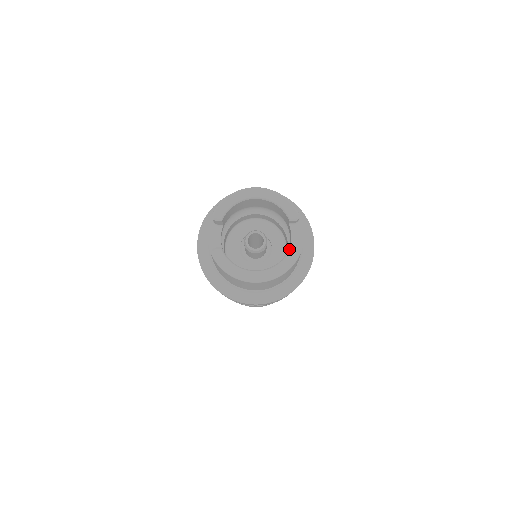
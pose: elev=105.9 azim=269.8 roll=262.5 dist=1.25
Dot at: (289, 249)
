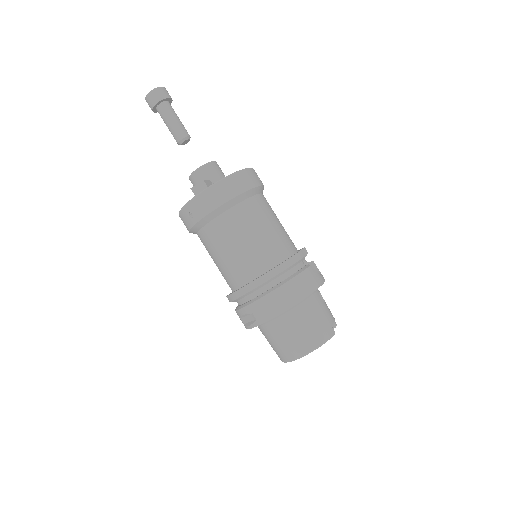
Dot at: occluded
